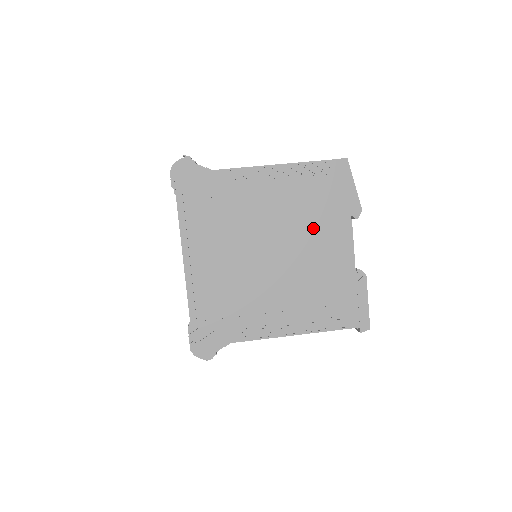
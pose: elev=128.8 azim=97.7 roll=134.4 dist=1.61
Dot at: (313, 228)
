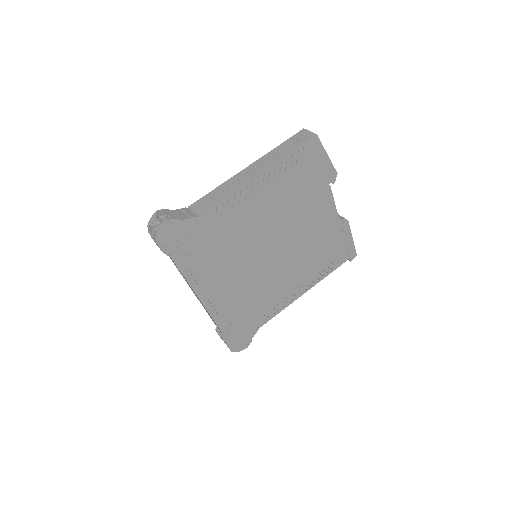
Dot at: (301, 211)
